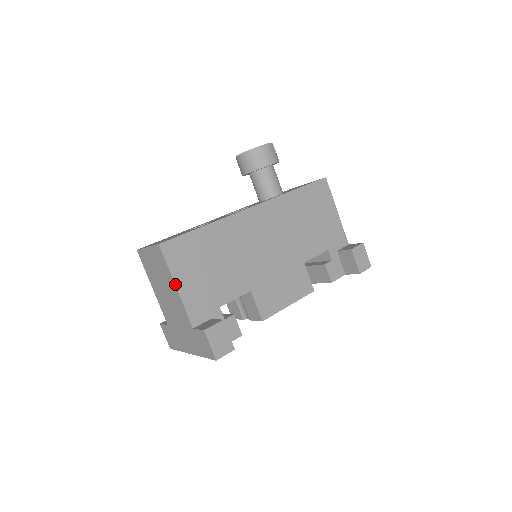
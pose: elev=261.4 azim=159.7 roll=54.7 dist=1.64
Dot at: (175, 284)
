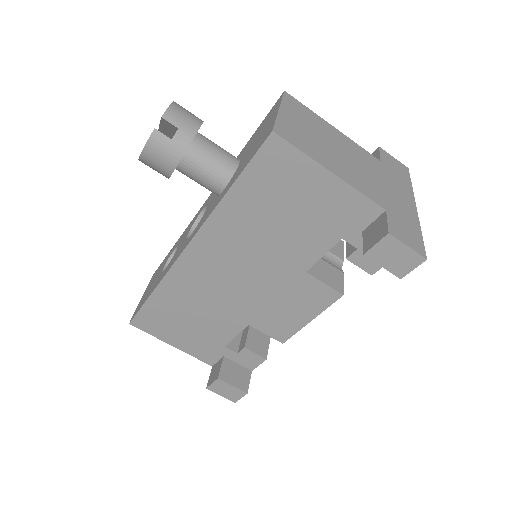
Dot at: (169, 344)
